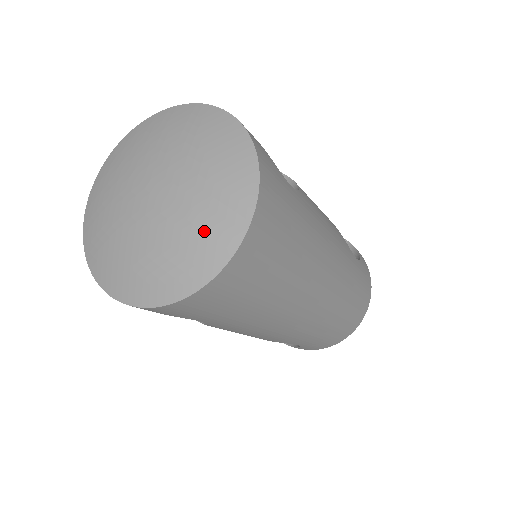
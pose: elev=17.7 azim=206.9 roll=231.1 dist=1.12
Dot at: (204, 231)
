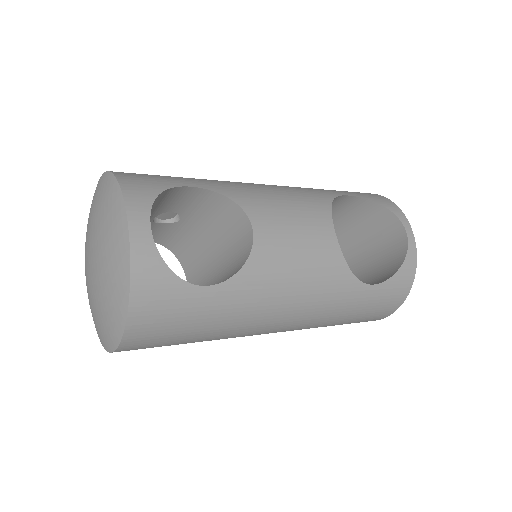
Dot at: (102, 323)
